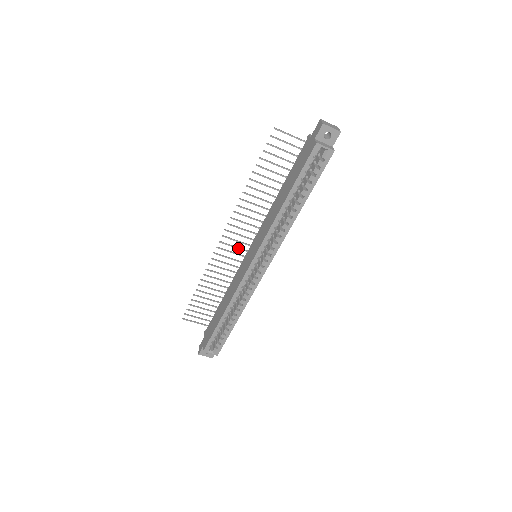
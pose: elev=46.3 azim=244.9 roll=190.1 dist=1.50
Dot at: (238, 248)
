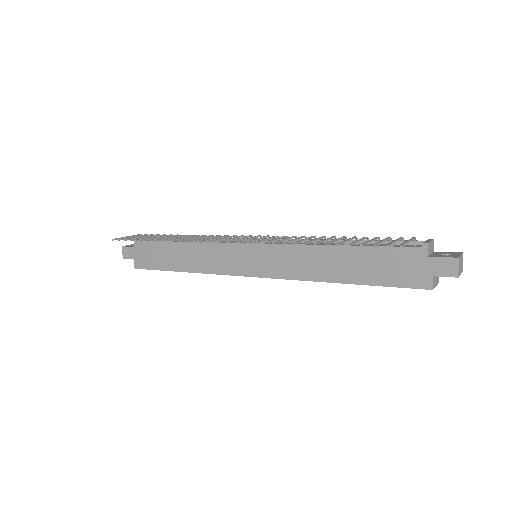
Dot at: (235, 238)
